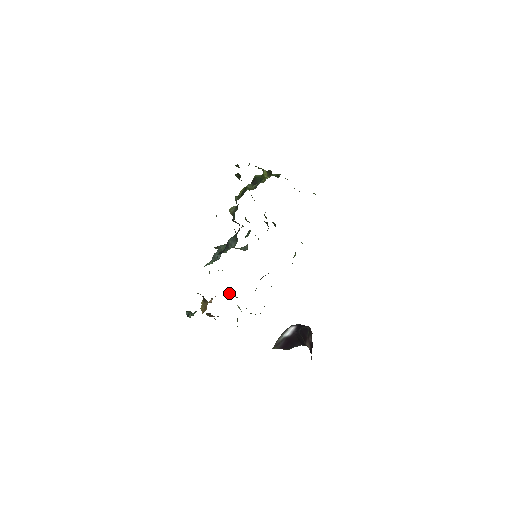
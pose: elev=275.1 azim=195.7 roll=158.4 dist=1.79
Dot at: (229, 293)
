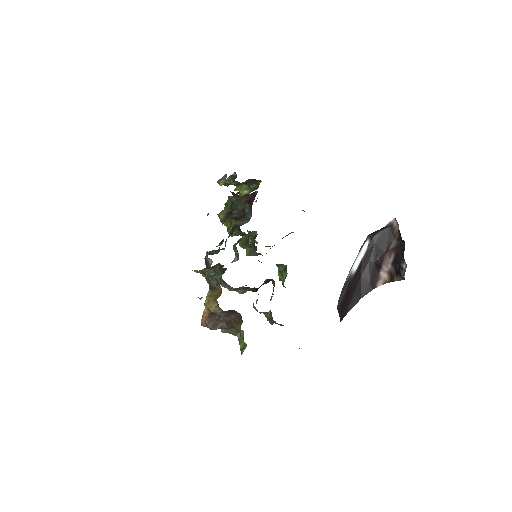
Dot at: occluded
